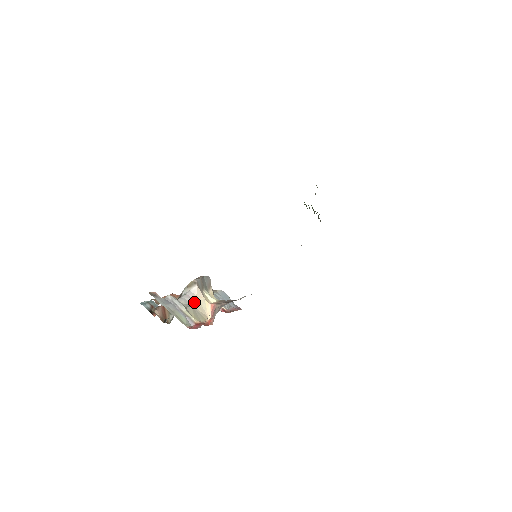
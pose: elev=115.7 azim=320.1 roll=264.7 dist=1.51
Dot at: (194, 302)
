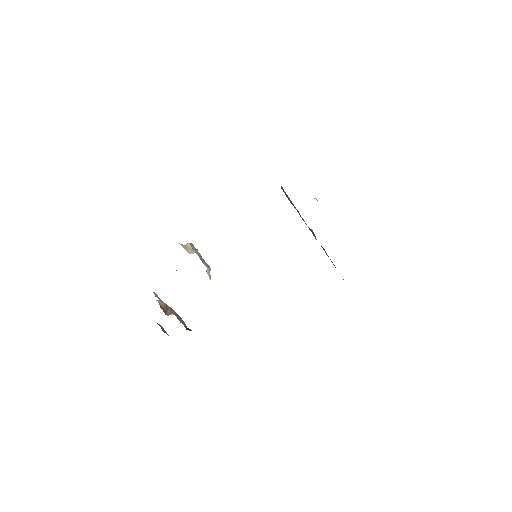
Dot at: (181, 244)
